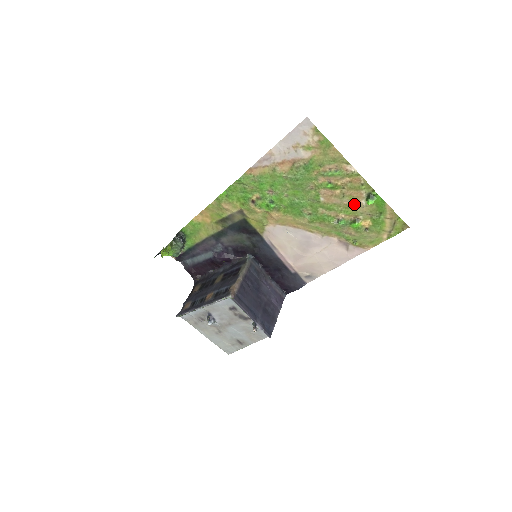
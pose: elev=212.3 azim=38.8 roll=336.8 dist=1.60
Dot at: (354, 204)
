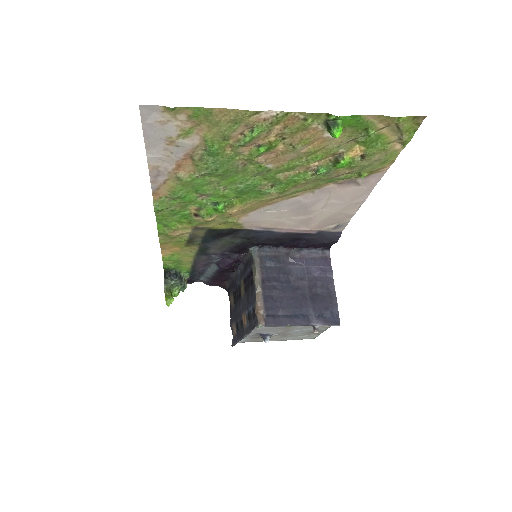
Dot at: (317, 145)
